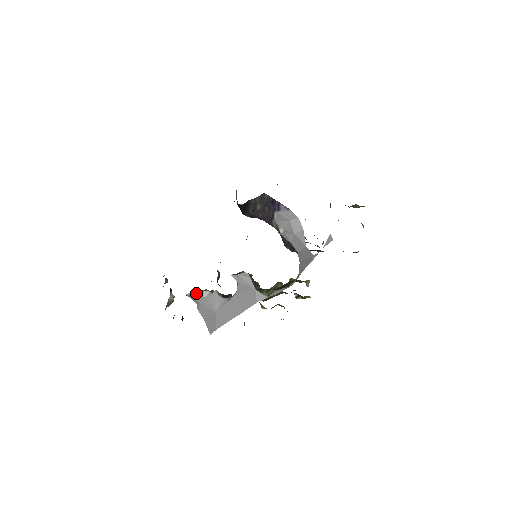
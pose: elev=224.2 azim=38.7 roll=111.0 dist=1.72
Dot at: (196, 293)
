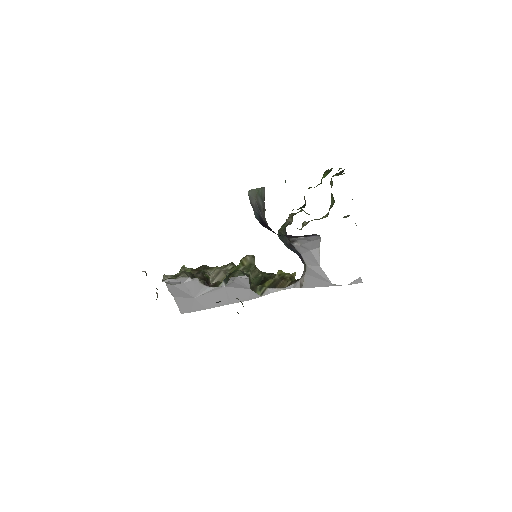
Dot at: (174, 280)
